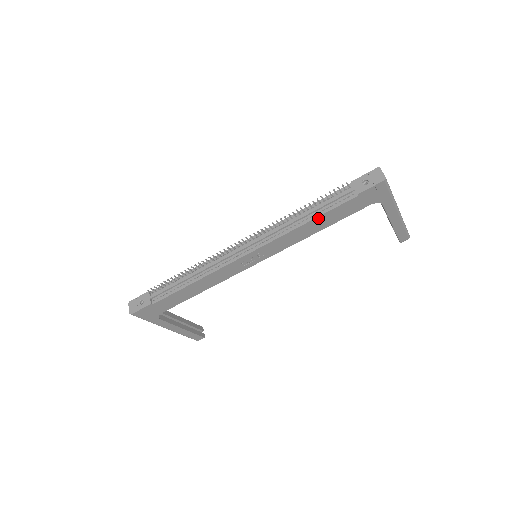
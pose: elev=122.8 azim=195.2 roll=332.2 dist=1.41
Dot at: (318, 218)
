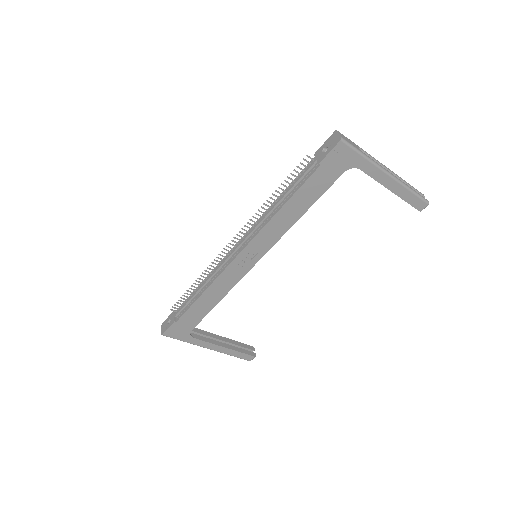
Dot at: (291, 200)
